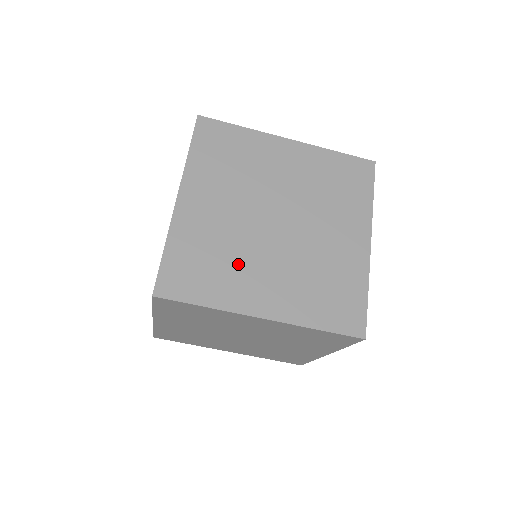
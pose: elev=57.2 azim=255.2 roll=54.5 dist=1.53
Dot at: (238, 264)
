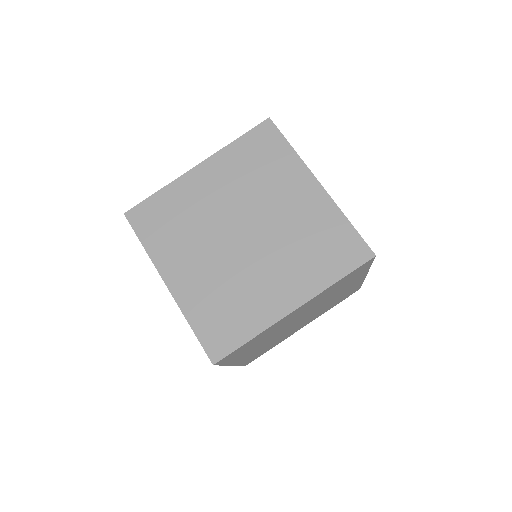
Dot at: occluded
